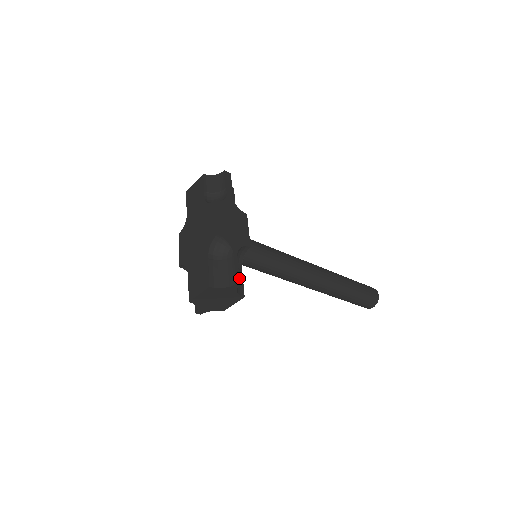
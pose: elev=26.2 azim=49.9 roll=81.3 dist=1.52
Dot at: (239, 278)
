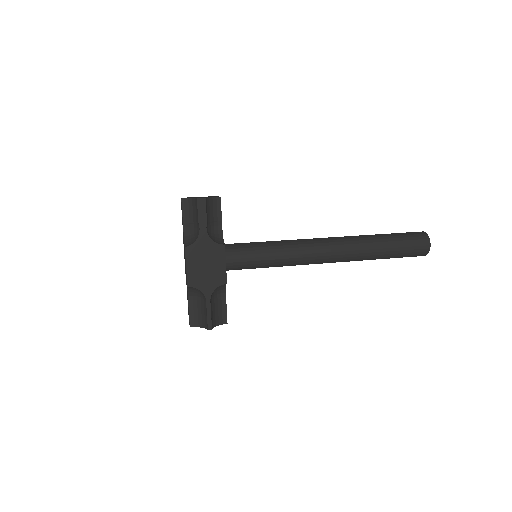
Dot at: (222, 307)
